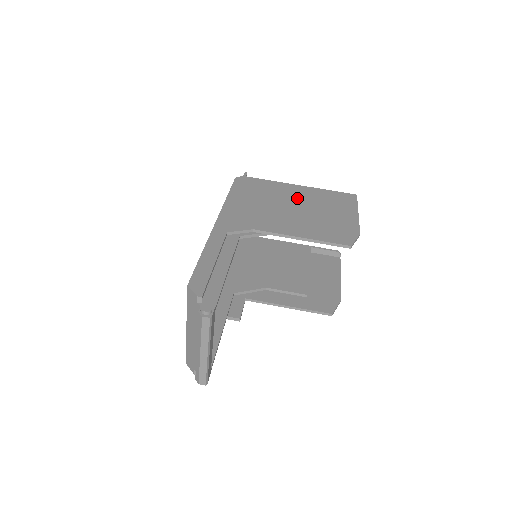
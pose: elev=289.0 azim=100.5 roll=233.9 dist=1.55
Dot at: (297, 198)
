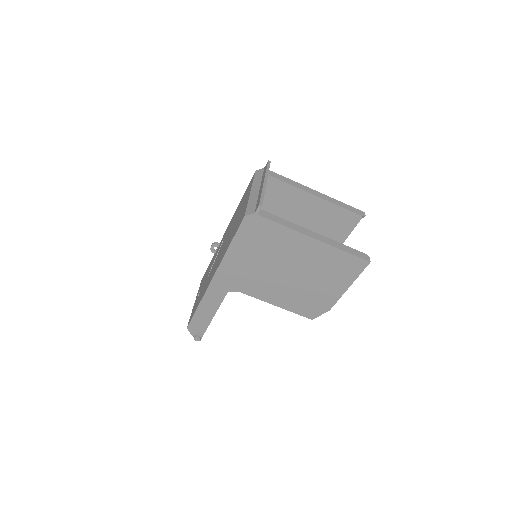
Dot at: (299, 260)
